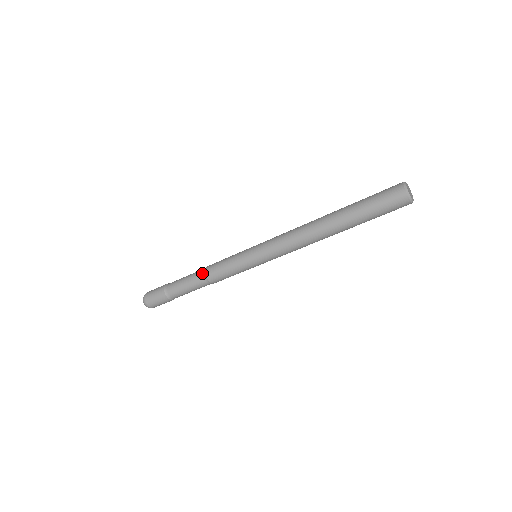
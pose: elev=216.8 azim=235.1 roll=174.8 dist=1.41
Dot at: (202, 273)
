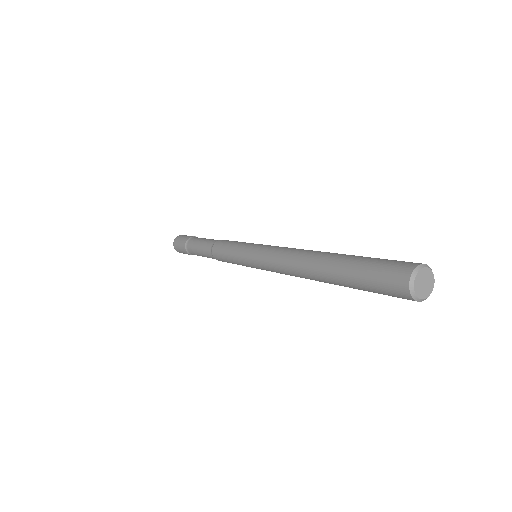
Dot at: (210, 252)
